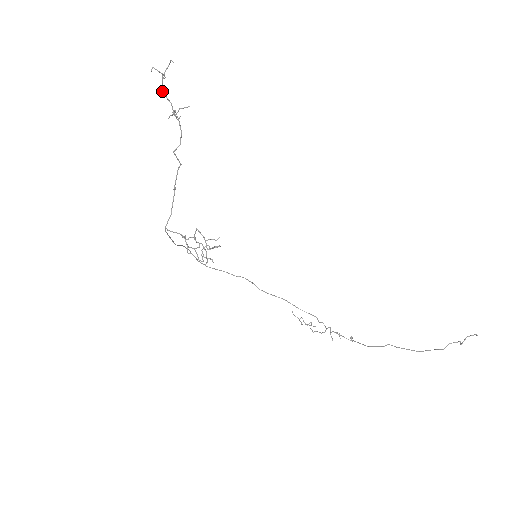
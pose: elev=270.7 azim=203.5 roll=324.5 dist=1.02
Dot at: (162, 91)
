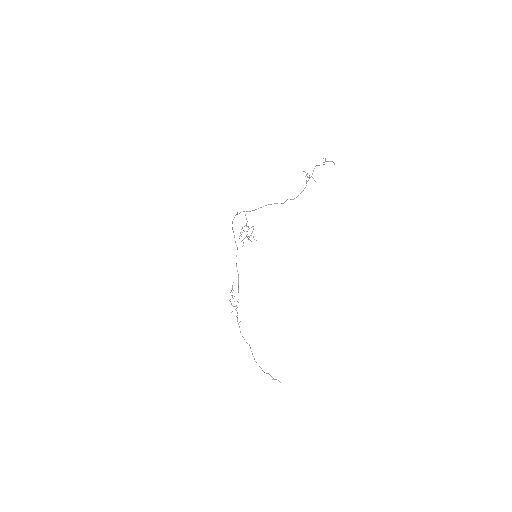
Dot at: occluded
